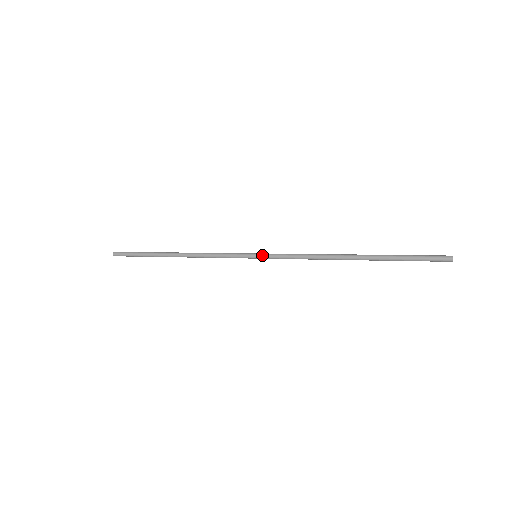
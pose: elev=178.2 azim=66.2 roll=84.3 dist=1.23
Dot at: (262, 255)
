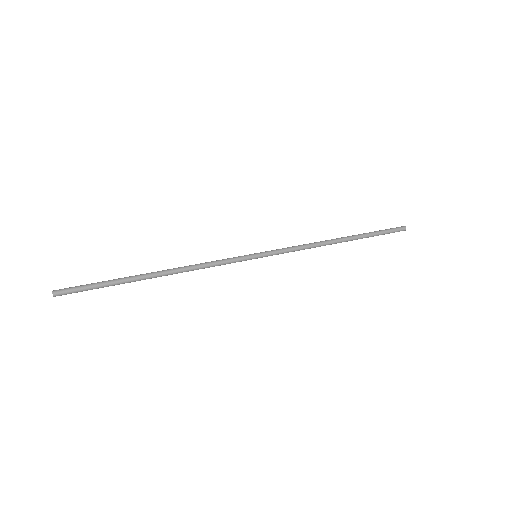
Dot at: occluded
